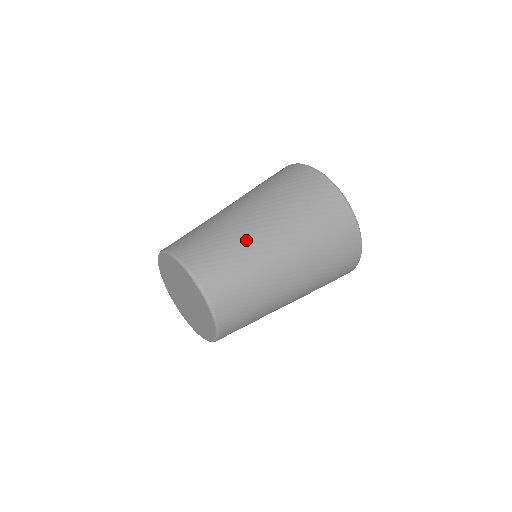
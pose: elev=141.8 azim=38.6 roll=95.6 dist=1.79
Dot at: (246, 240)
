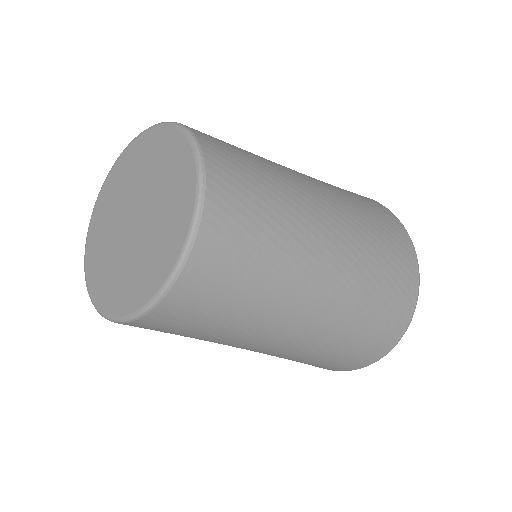
Dot at: (279, 166)
